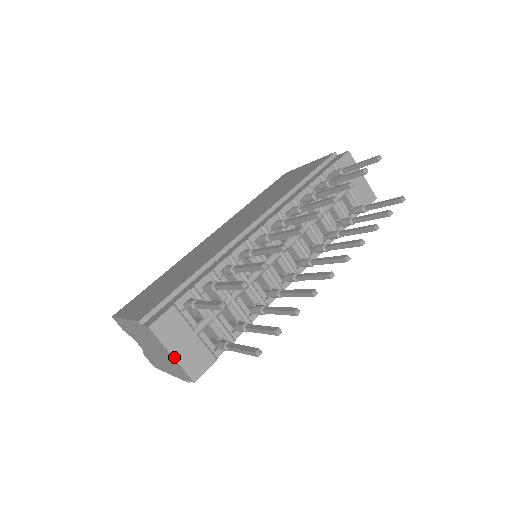
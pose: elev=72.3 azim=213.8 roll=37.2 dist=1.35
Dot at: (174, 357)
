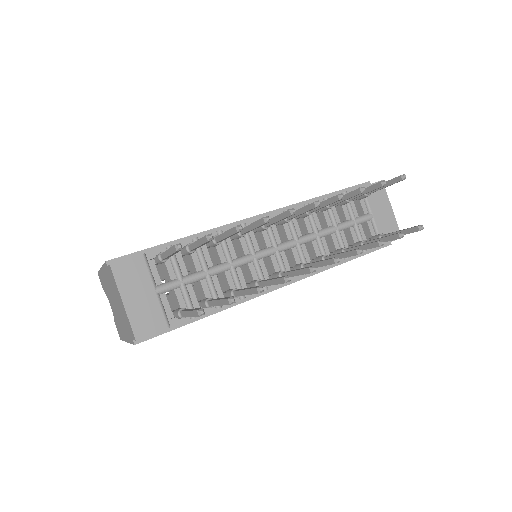
Dot at: (124, 305)
